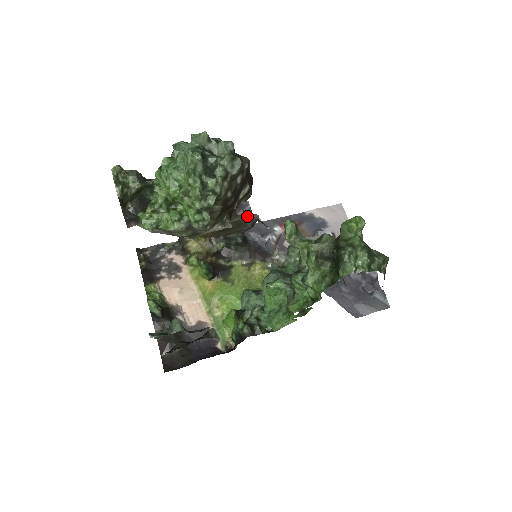
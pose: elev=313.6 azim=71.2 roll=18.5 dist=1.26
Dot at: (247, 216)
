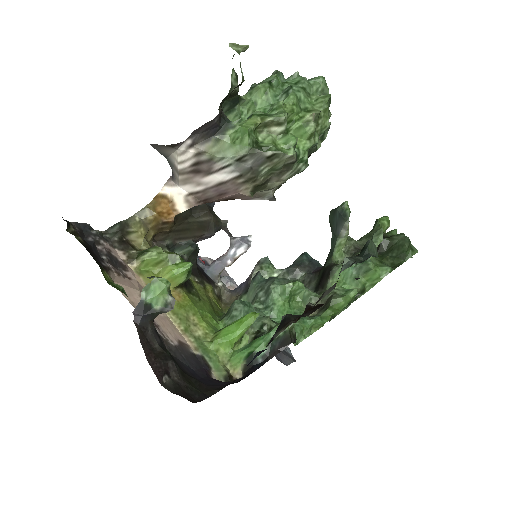
Dot at: (217, 218)
